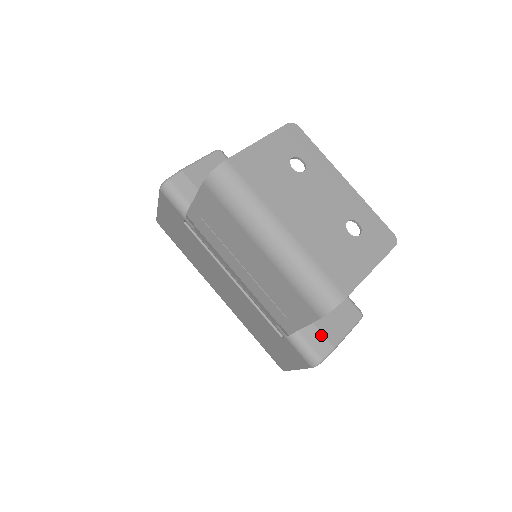
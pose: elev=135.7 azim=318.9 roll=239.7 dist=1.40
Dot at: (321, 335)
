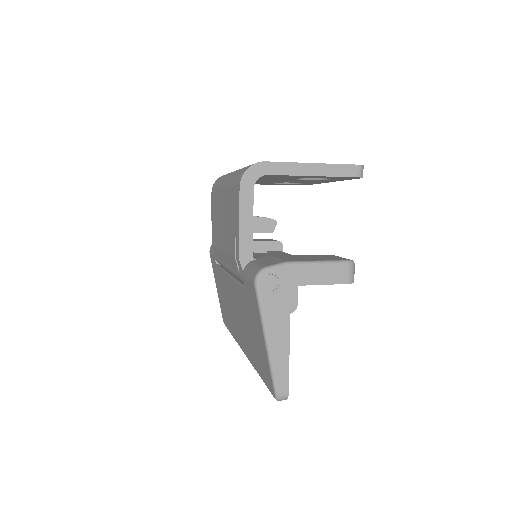
Dot at: (277, 259)
